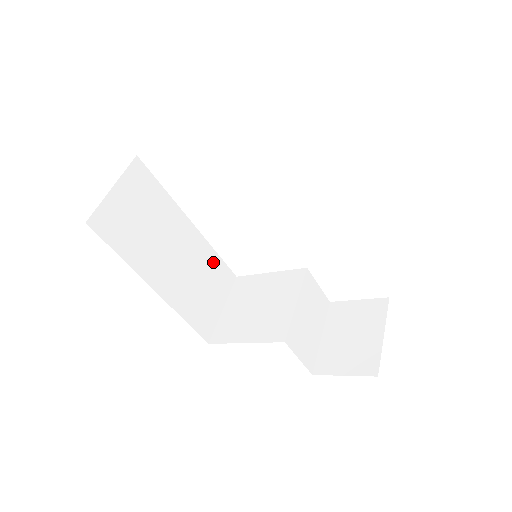
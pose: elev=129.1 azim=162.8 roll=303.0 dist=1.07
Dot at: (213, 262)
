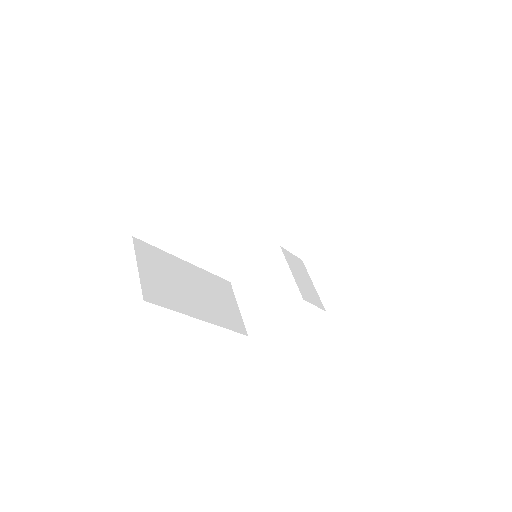
Dot at: (214, 281)
